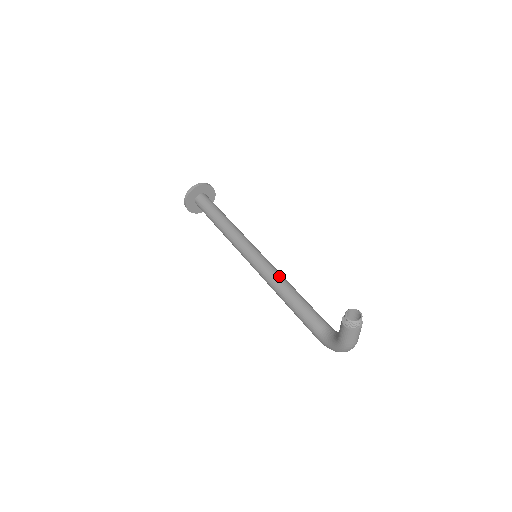
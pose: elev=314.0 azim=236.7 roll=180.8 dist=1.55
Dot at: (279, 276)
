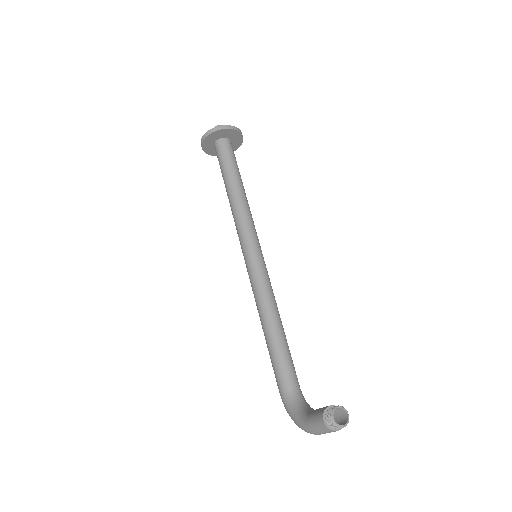
Dot at: (271, 297)
